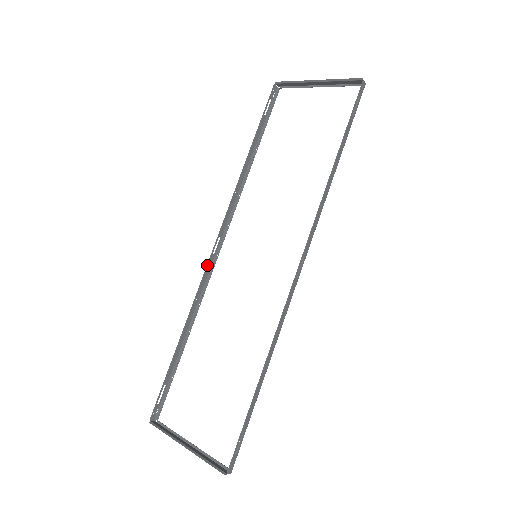
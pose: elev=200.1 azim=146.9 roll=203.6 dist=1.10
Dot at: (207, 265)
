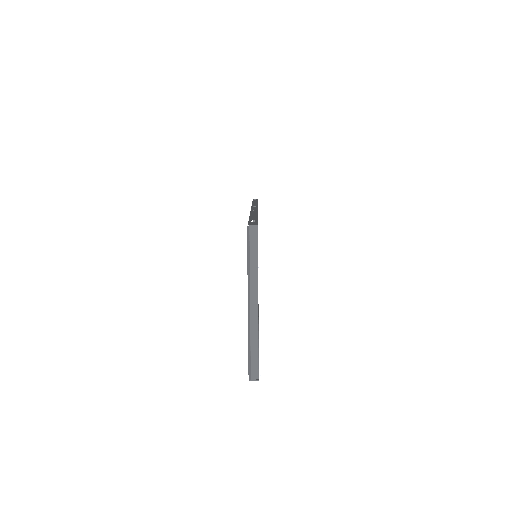
Dot at: occluded
